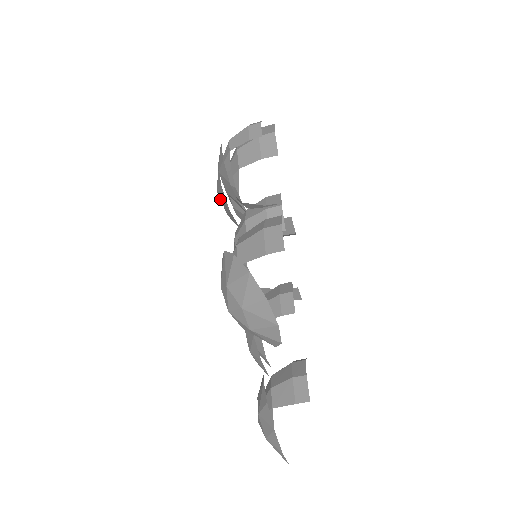
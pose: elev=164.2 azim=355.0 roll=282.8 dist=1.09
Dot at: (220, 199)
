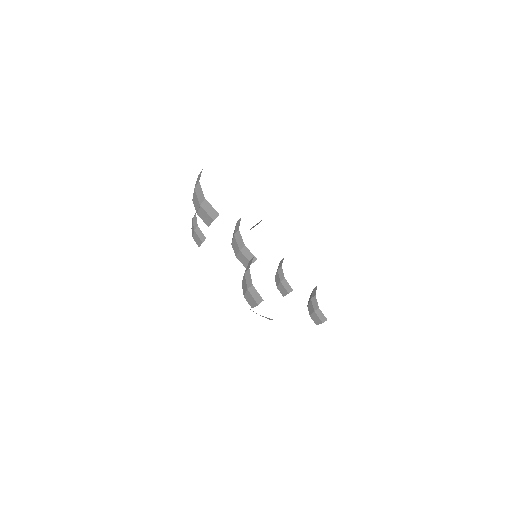
Dot at: occluded
